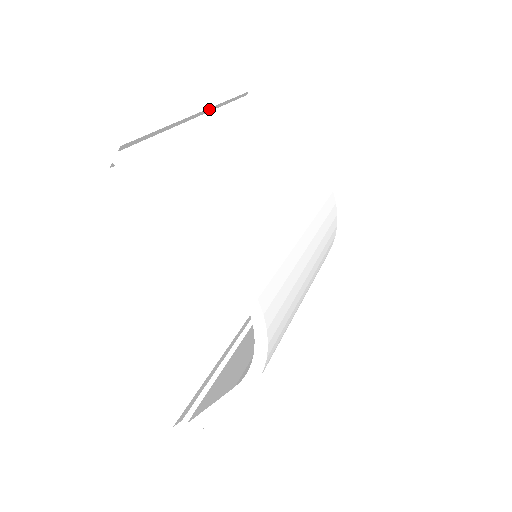
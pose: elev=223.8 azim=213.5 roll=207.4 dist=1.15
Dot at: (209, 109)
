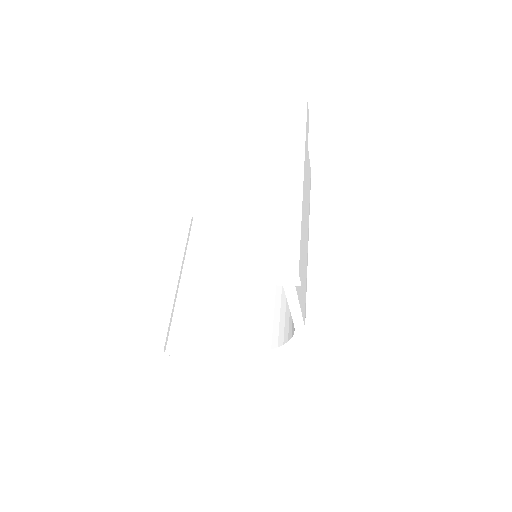
Dot at: occluded
